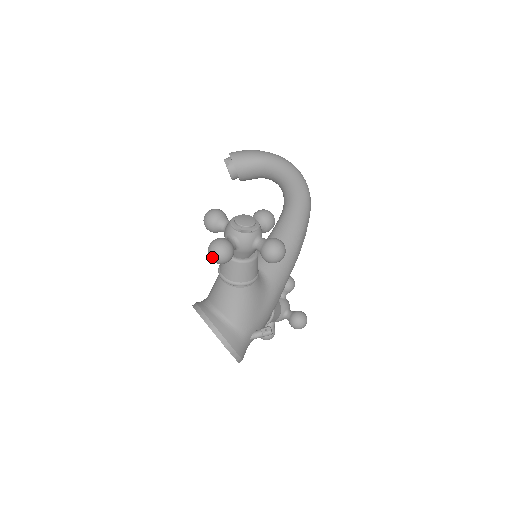
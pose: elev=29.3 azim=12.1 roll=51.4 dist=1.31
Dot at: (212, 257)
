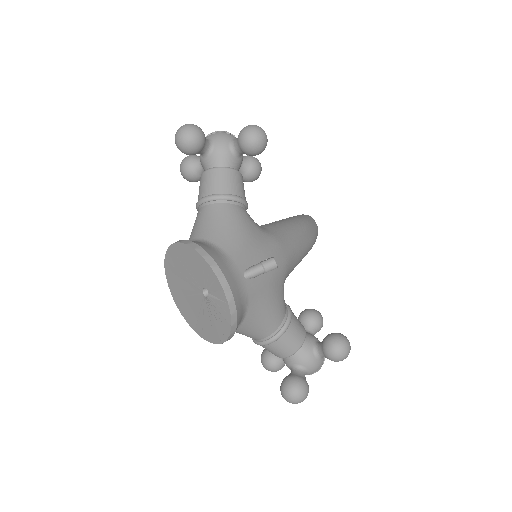
Dot at: (178, 135)
